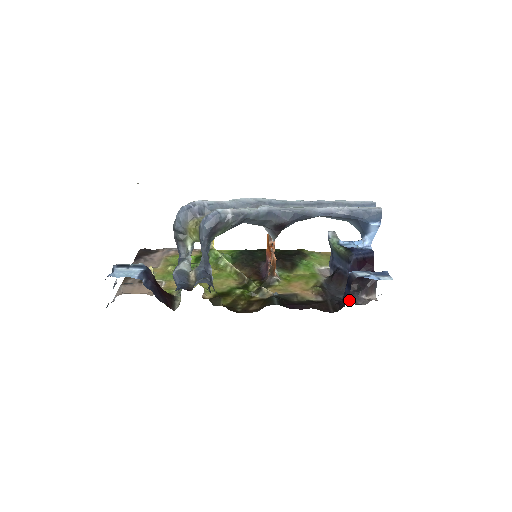
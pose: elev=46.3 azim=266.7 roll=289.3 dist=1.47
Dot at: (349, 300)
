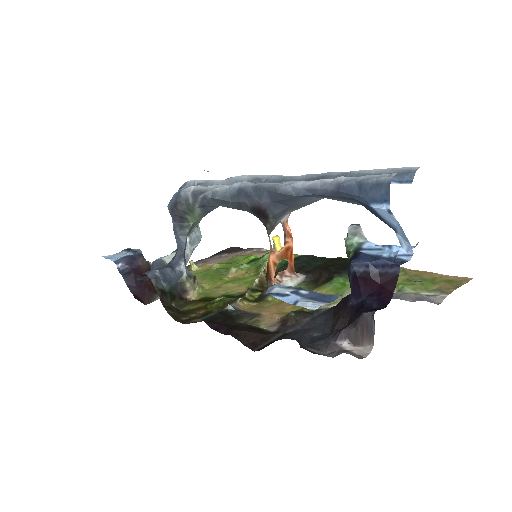
Dot at: (314, 342)
